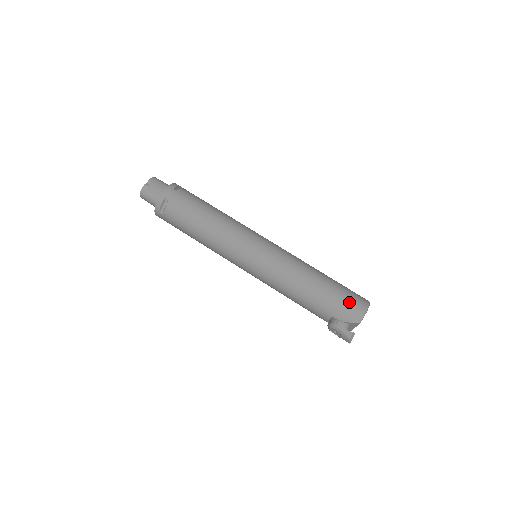
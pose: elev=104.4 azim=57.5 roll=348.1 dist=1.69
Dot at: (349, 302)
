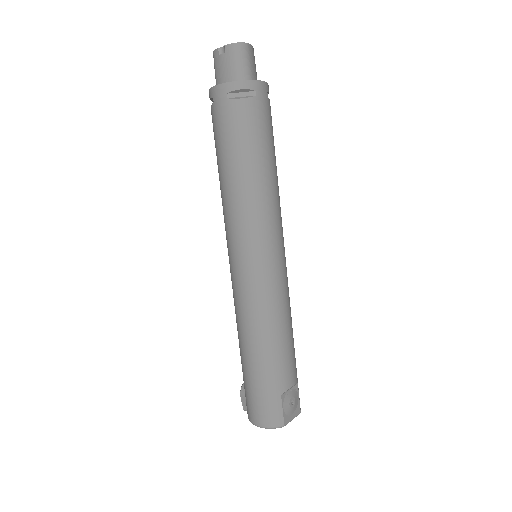
Dot at: (255, 403)
